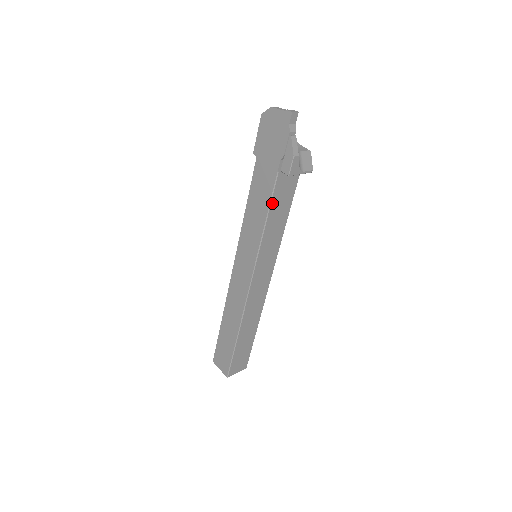
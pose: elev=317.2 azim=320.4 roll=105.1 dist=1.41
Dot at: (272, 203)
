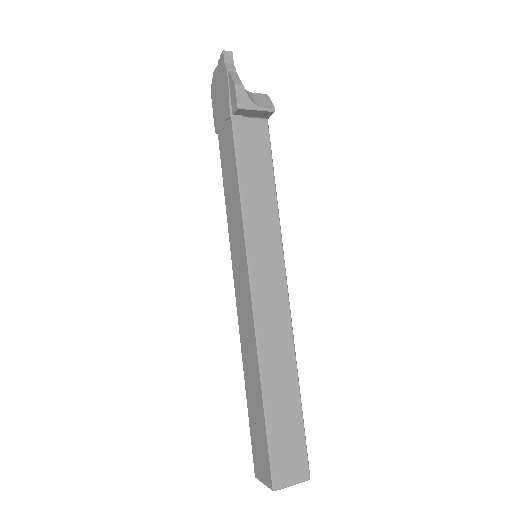
Dot at: (239, 159)
